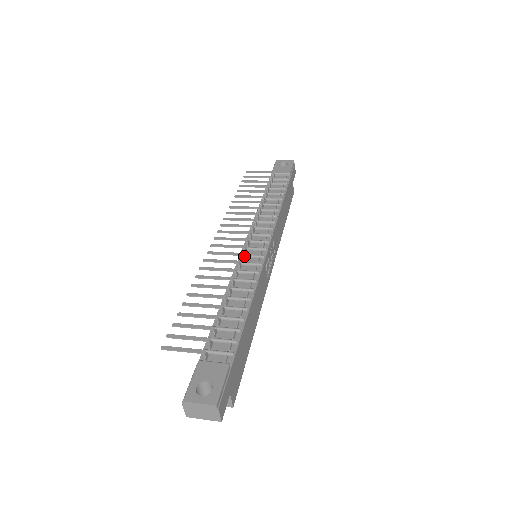
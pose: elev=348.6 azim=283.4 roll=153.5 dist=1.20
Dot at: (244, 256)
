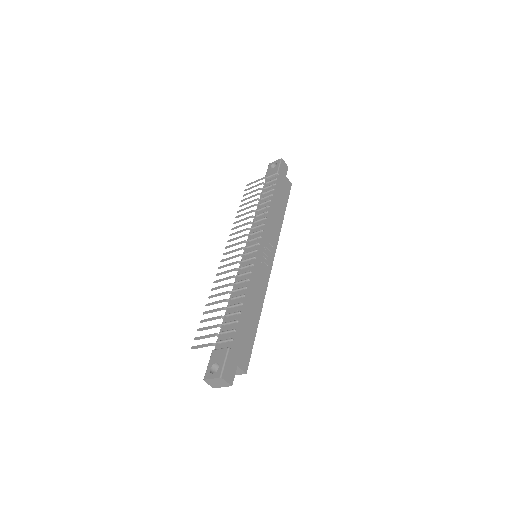
Dot at: (243, 261)
